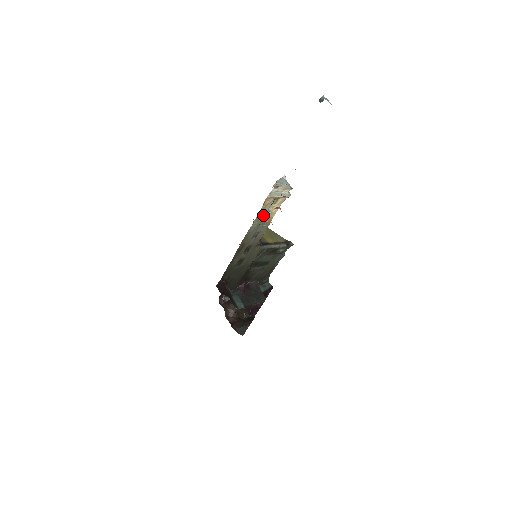
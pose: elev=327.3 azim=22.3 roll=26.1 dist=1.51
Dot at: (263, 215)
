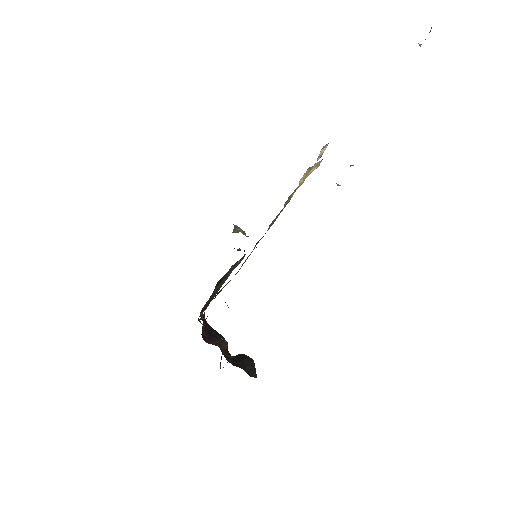
Dot at: occluded
